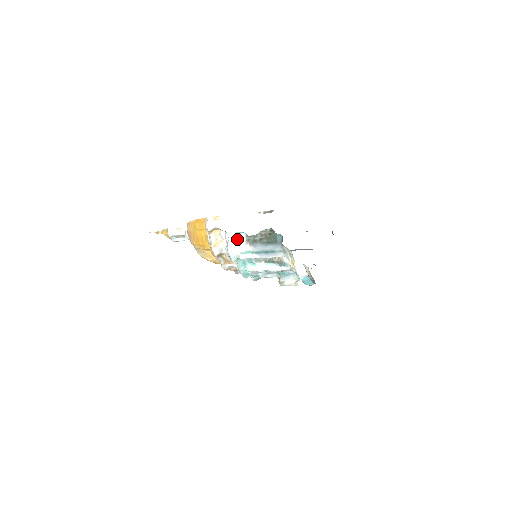
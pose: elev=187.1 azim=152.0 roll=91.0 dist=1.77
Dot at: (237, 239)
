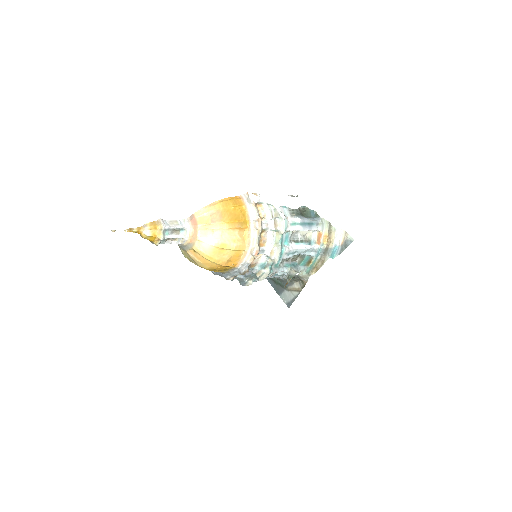
Dot at: (284, 212)
